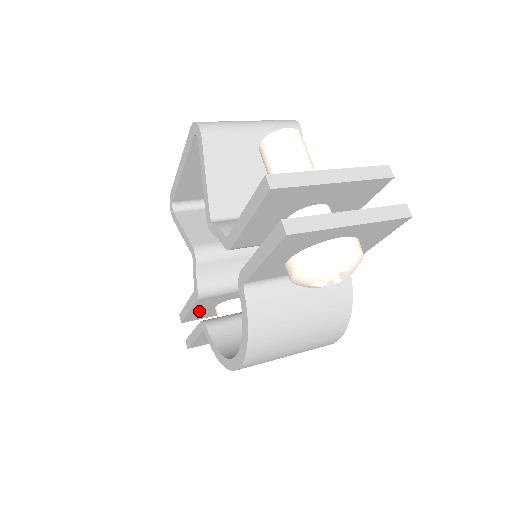
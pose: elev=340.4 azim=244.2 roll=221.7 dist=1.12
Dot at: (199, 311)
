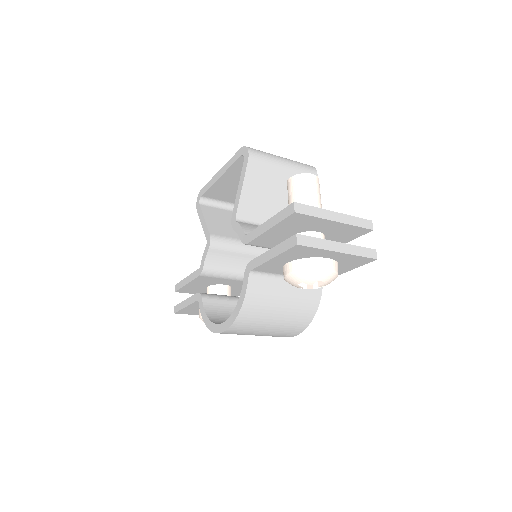
Dot at: (194, 286)
